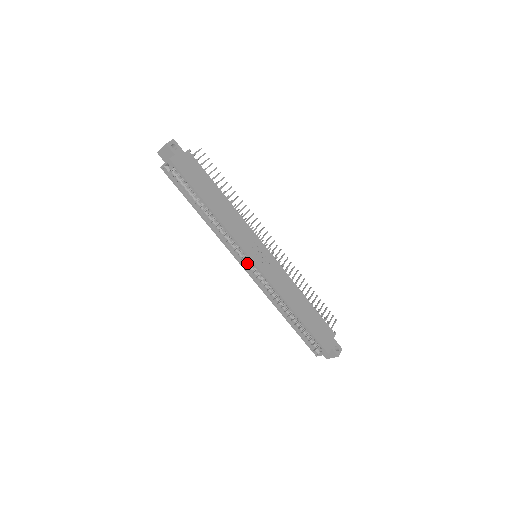
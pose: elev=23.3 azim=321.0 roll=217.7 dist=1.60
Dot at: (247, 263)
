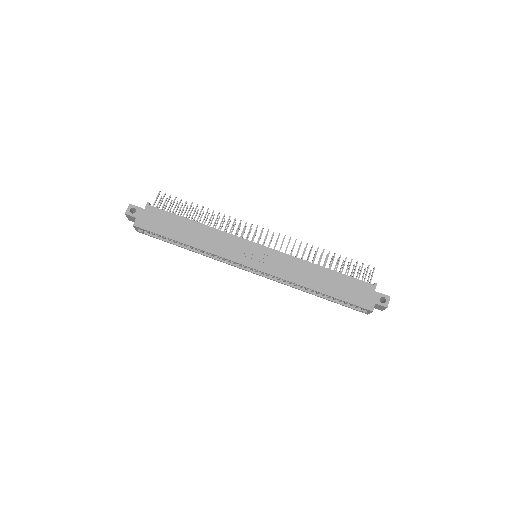
Dot at: (250, 268)
